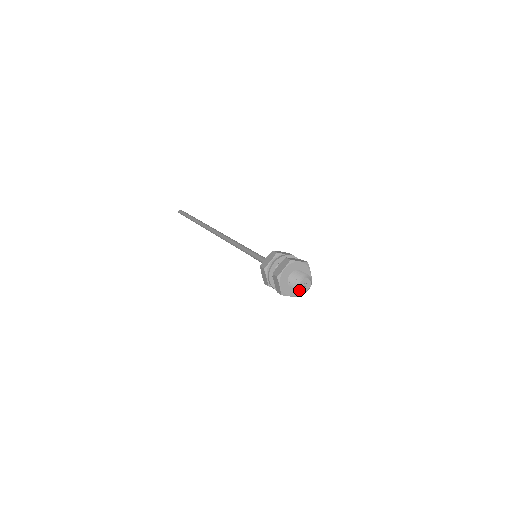
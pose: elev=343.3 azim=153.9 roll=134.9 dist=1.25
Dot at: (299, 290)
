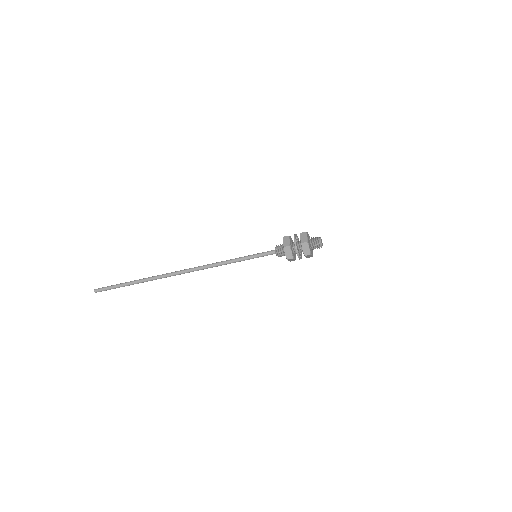
Dot at: (321, 245)
